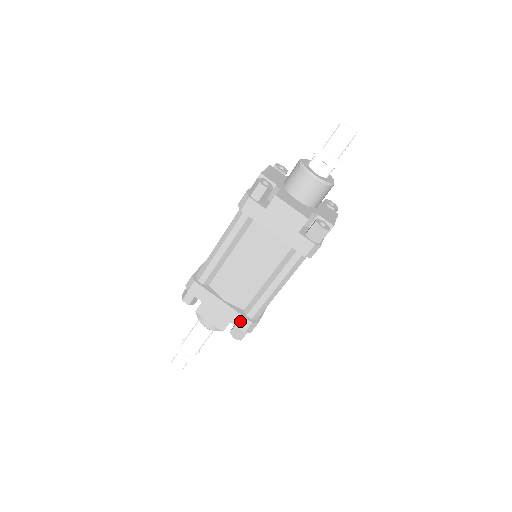
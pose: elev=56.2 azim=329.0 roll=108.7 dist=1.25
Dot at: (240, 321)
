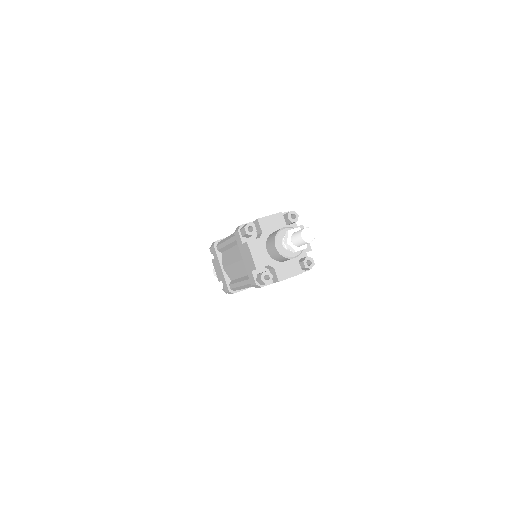
Dot at: (225, 285)
